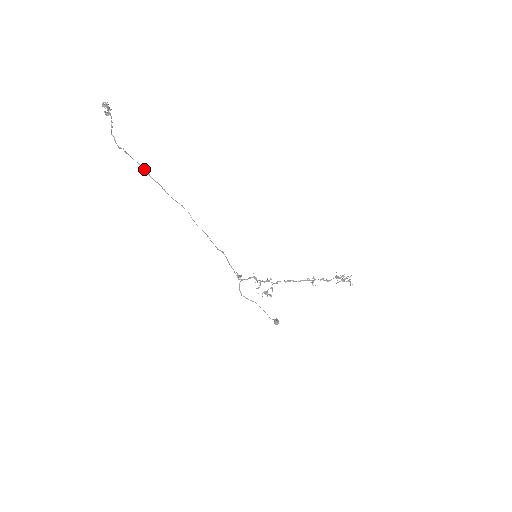
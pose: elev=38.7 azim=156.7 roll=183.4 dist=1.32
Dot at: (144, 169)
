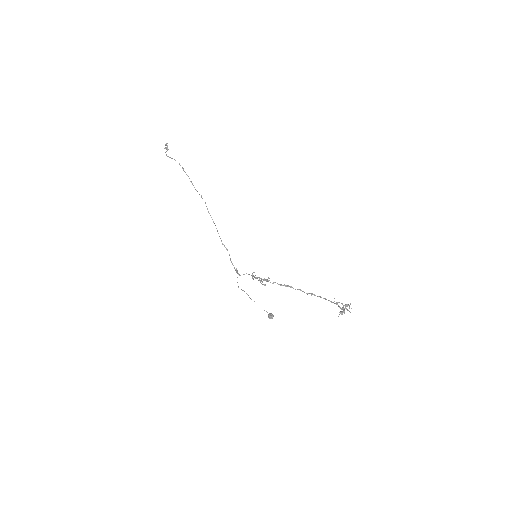
Dot at: occluded
